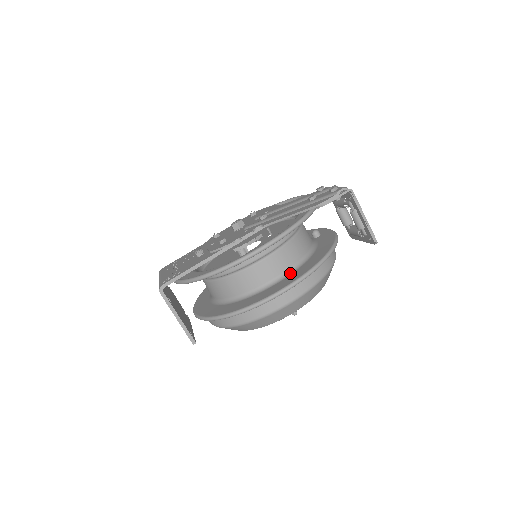
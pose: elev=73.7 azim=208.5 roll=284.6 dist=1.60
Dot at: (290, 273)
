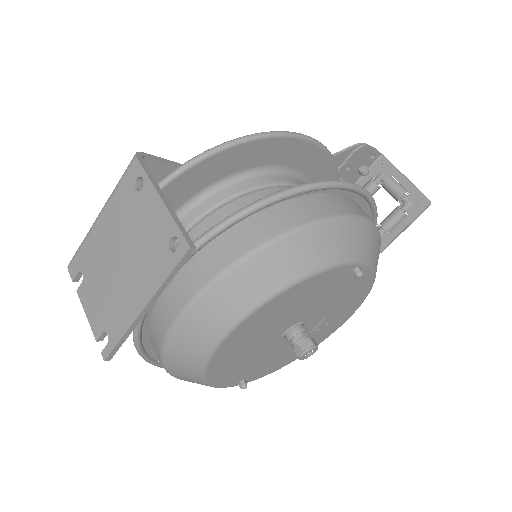
Dot at: occluded
